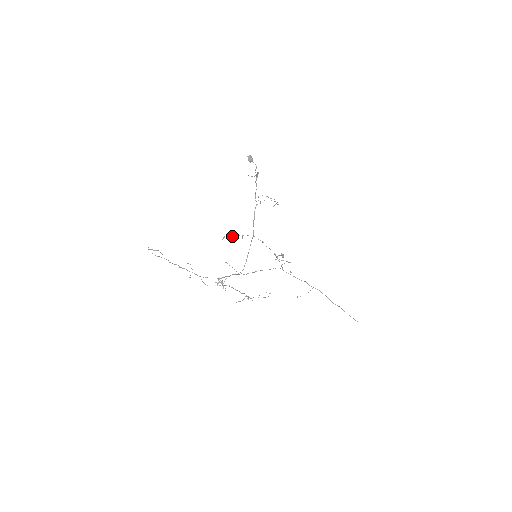
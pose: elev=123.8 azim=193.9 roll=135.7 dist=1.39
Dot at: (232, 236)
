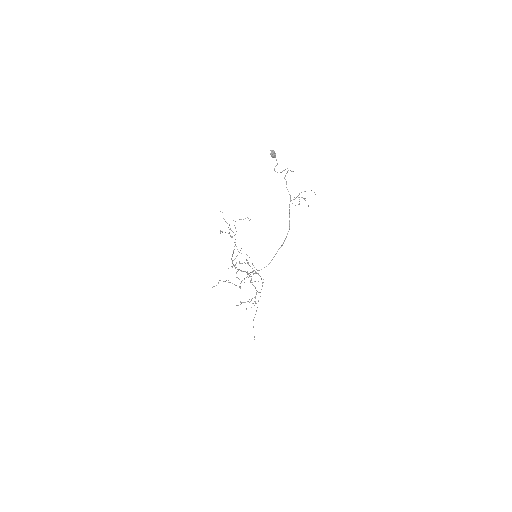
Dot at: (222, 232)
